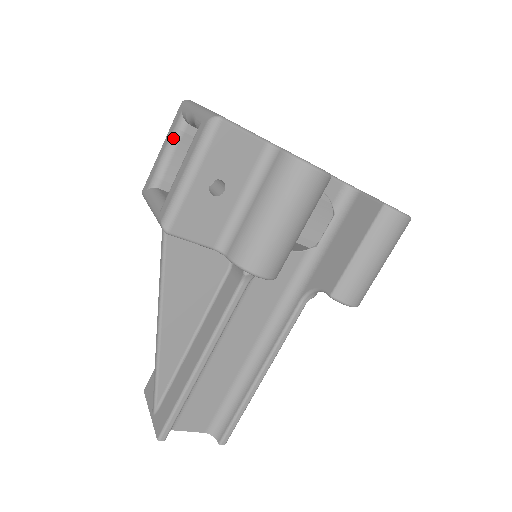
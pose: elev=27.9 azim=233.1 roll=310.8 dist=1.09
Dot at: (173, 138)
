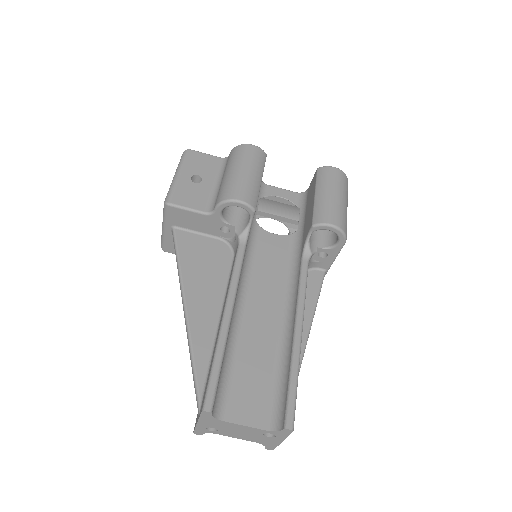
Dot at: occluded
